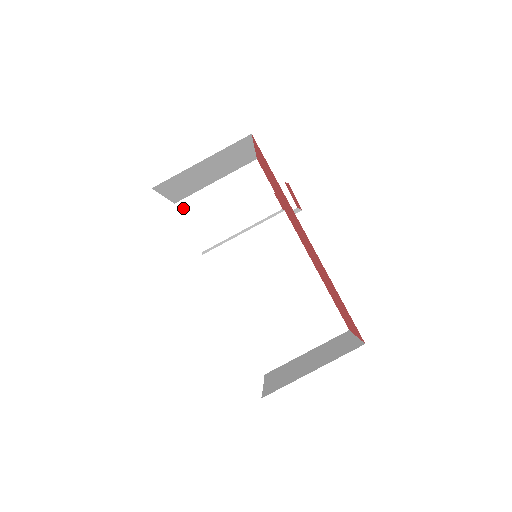
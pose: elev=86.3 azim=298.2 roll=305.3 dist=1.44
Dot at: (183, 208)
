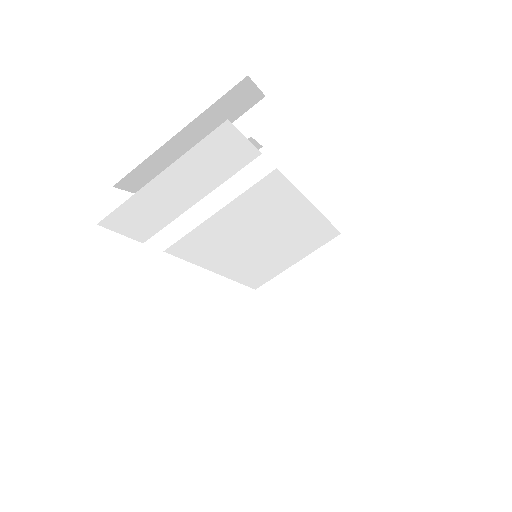
Dot at: (114, 223)
